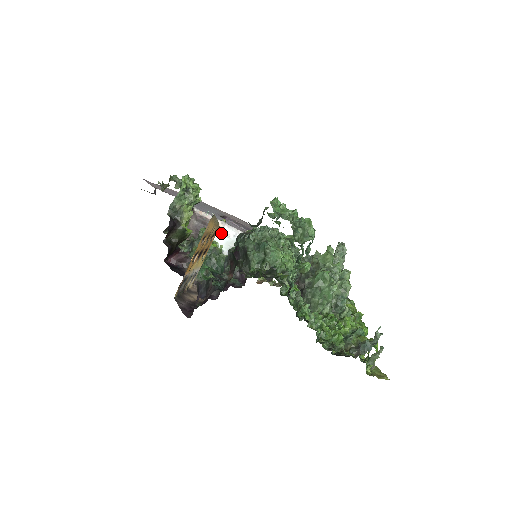
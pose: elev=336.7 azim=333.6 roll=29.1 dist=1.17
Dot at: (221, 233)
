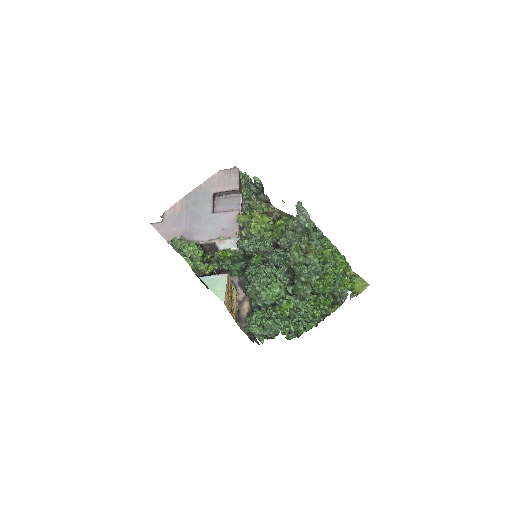
Dot at: (226, 244)
